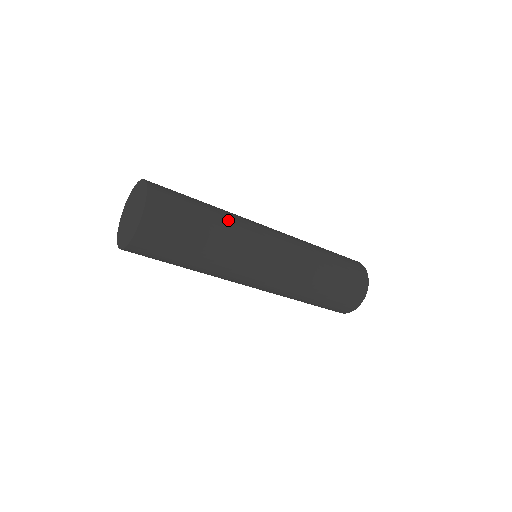
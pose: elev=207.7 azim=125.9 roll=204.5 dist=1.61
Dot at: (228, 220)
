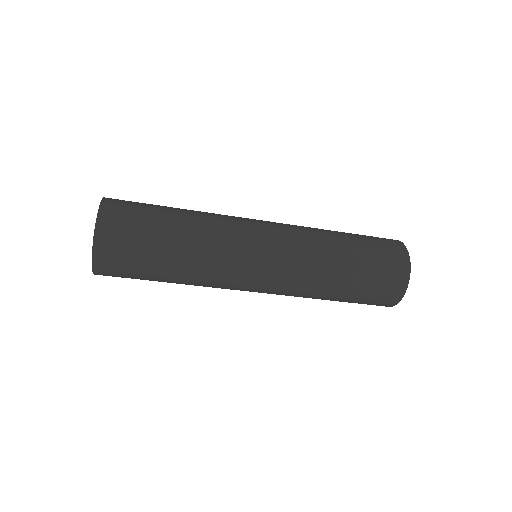
Dot at: (201, 212)
